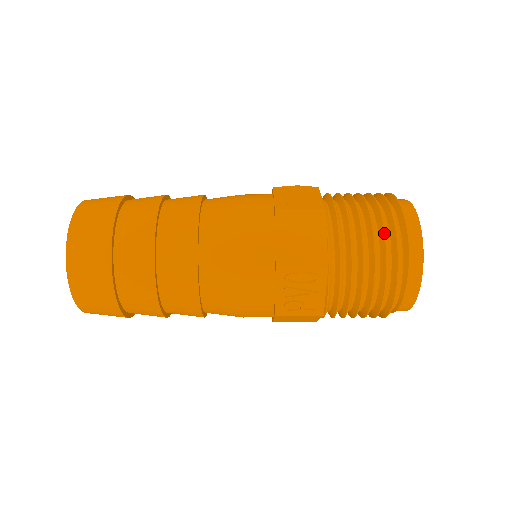
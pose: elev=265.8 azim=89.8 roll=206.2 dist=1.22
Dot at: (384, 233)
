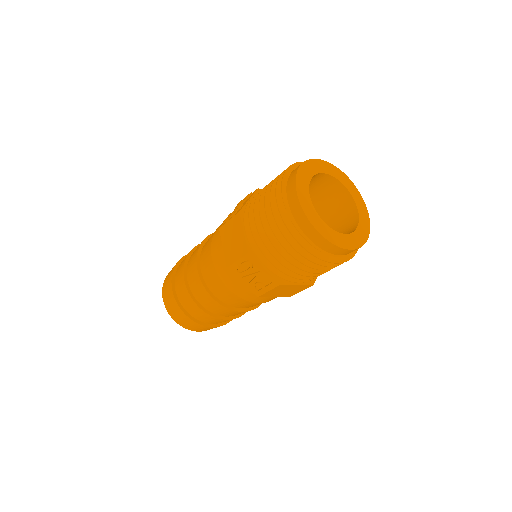
Dot at: occluded
